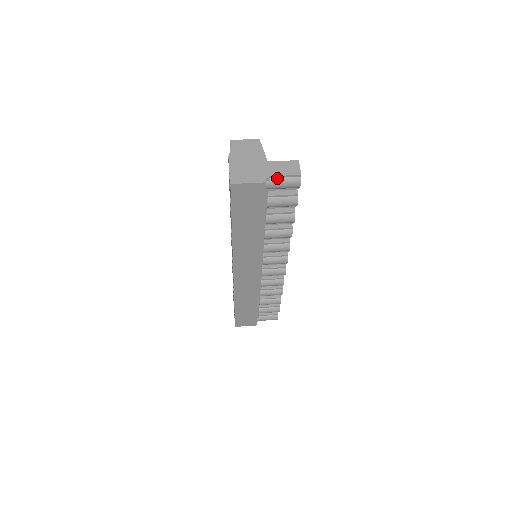
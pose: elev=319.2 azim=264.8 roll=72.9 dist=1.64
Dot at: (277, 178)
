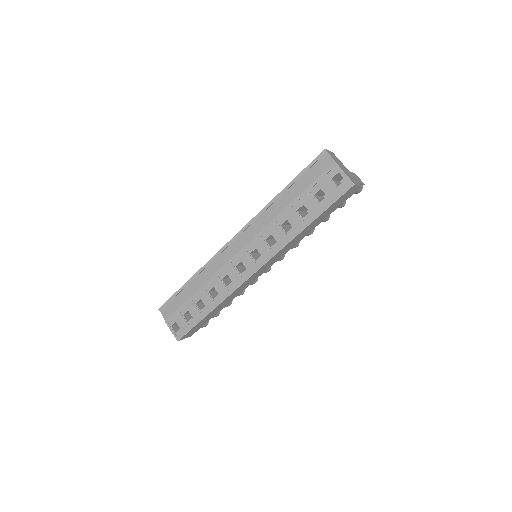
Dot at: occluded
